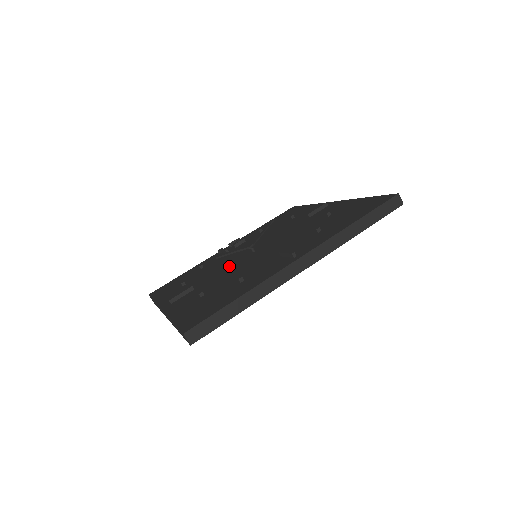
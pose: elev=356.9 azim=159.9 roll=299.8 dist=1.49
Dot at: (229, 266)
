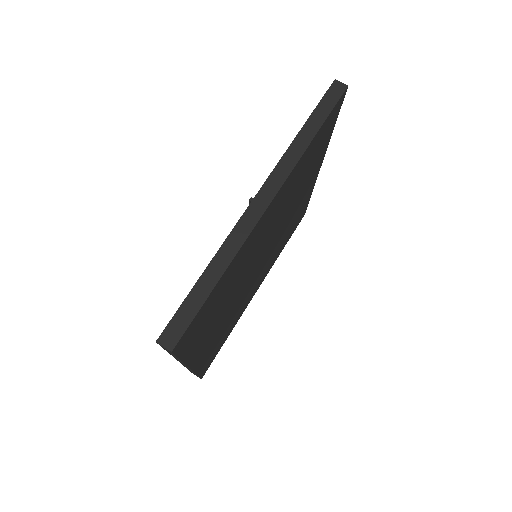
Dot at: occluded
